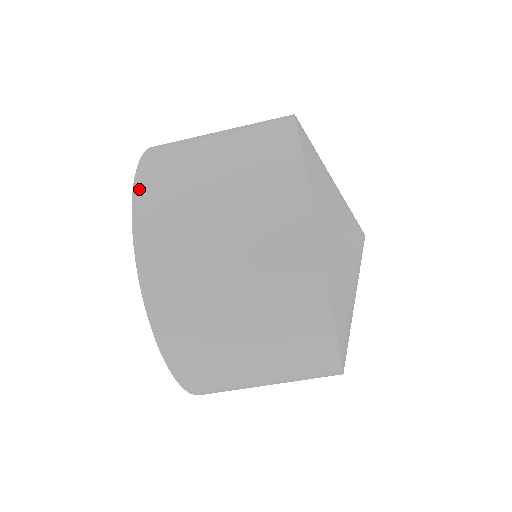
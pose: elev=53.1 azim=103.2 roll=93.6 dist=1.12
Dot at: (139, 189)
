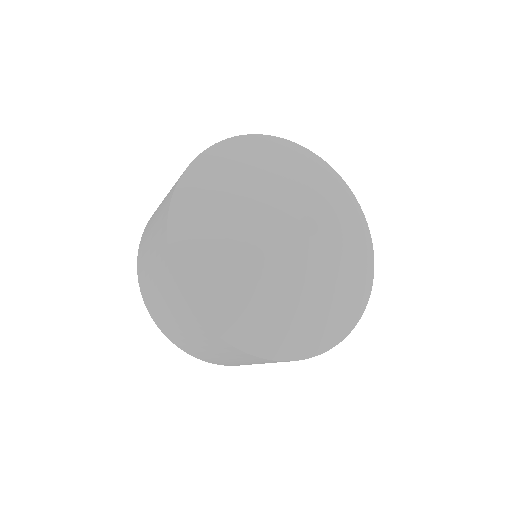
Dot at: (163, 332)
